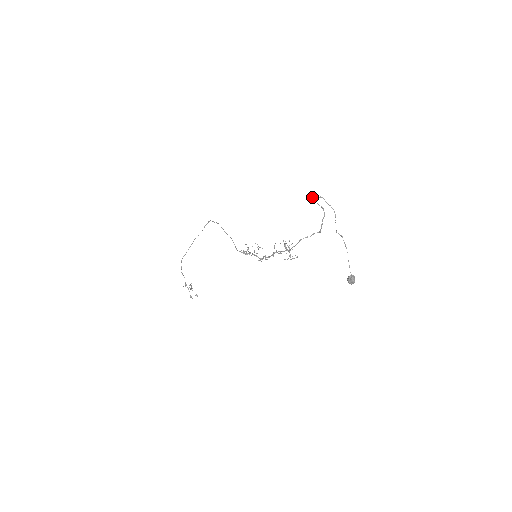
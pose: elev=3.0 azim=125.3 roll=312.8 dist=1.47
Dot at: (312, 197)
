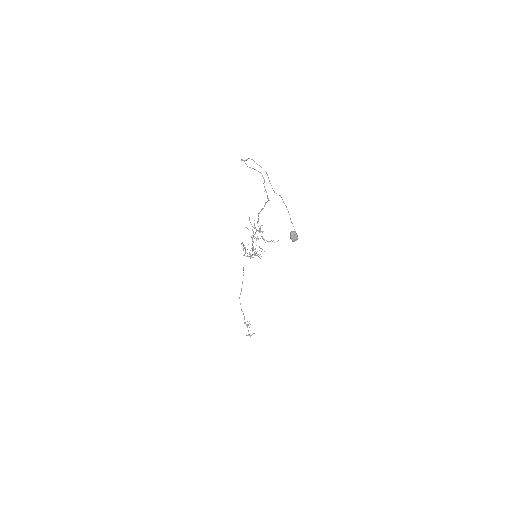
Dot at: (242, 160)
